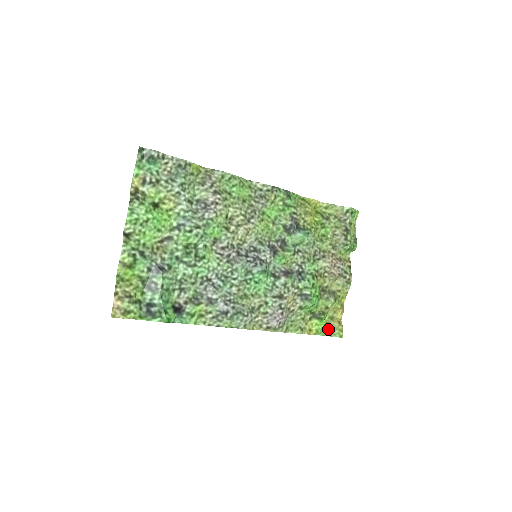
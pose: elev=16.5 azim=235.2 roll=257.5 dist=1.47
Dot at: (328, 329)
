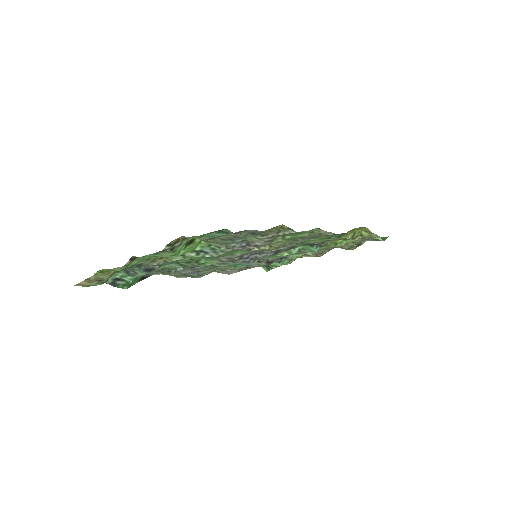
Dot at: occluded
